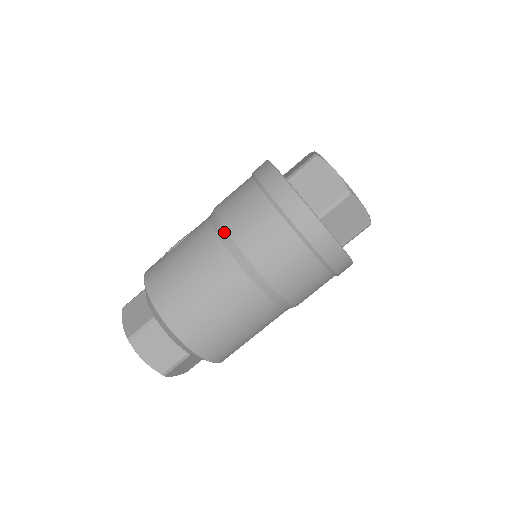
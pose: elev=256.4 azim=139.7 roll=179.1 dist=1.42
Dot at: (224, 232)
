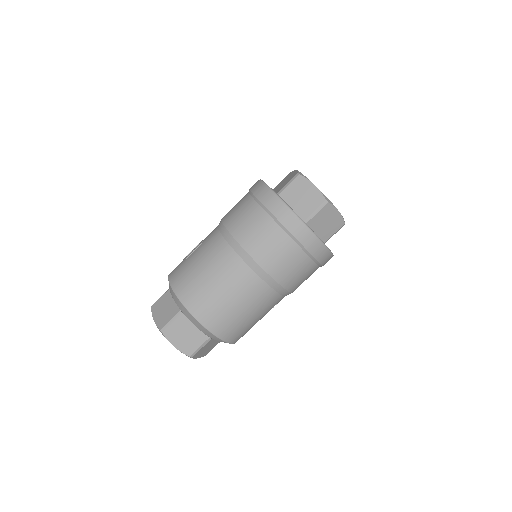
Dot at: (232, 239)
